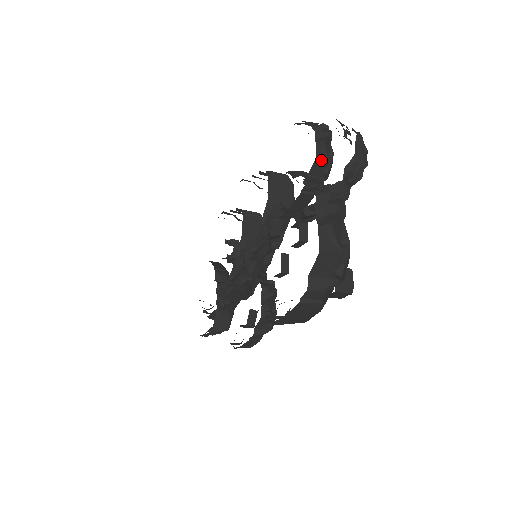
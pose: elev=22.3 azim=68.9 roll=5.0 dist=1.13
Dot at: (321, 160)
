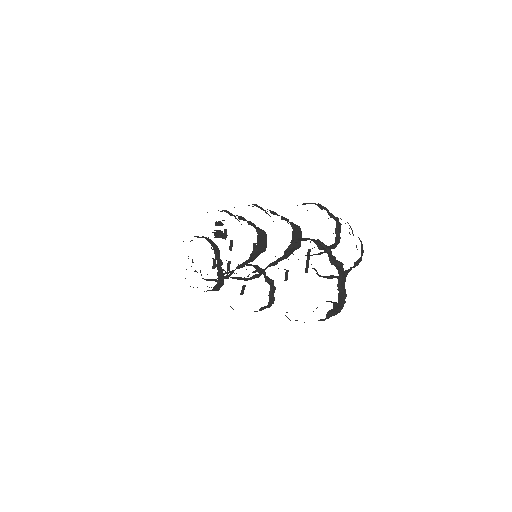
Dot at: (336, 244)
